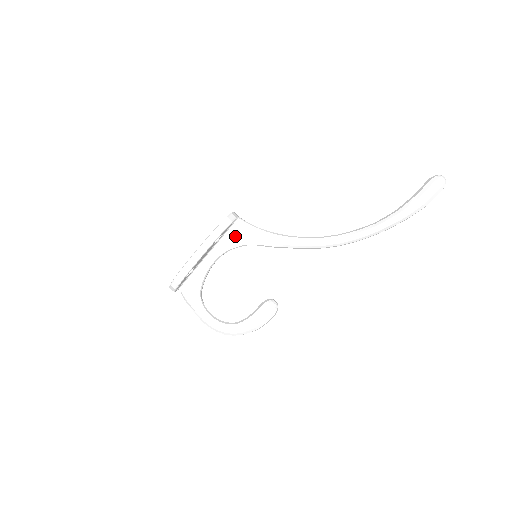
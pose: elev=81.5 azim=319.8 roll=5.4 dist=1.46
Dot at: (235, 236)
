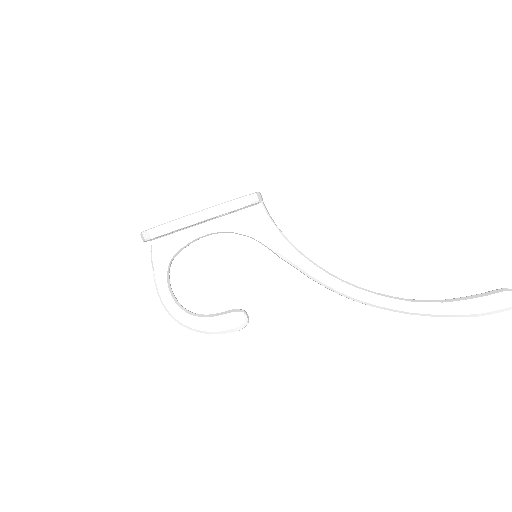
Dot at: (246, 221)
